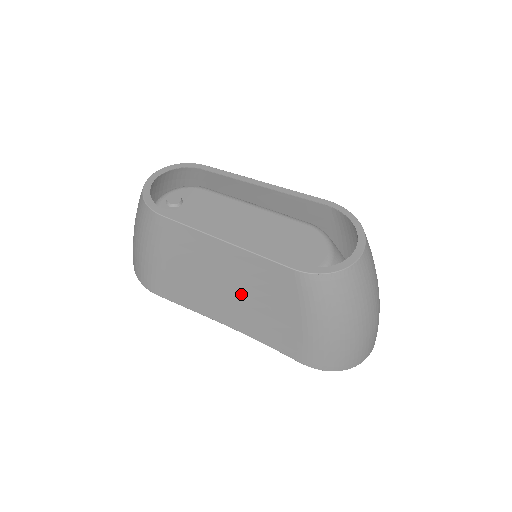
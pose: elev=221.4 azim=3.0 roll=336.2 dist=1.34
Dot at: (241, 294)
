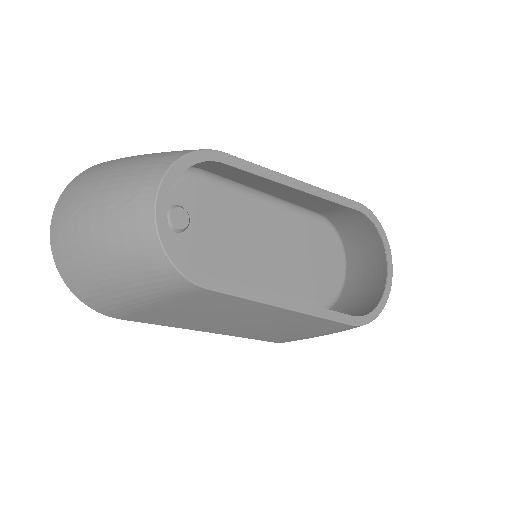
Dot at: (262, 326)
